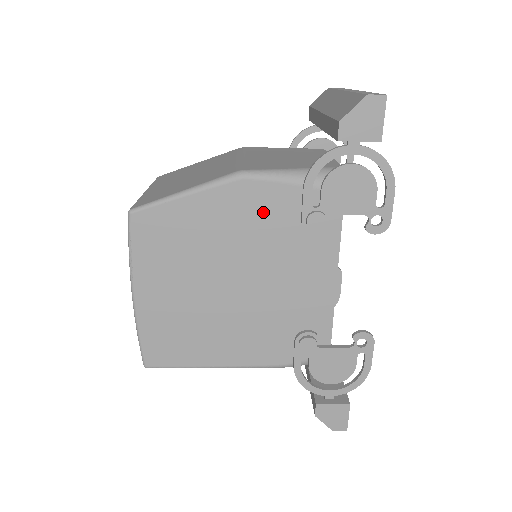
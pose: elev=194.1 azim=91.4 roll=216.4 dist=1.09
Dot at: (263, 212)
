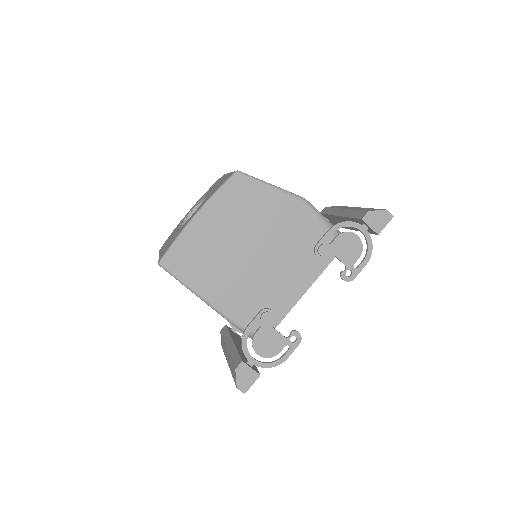
Dot at: (300, 227)
